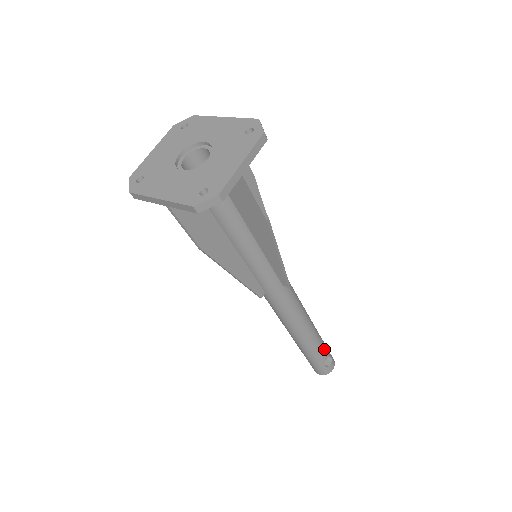
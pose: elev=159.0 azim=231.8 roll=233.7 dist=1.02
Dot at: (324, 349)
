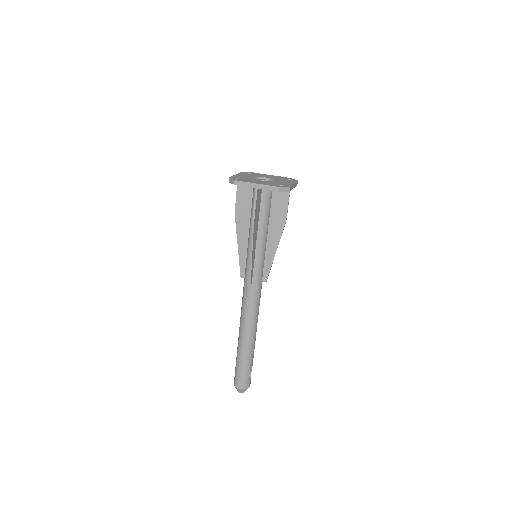
Dot at: occluded
